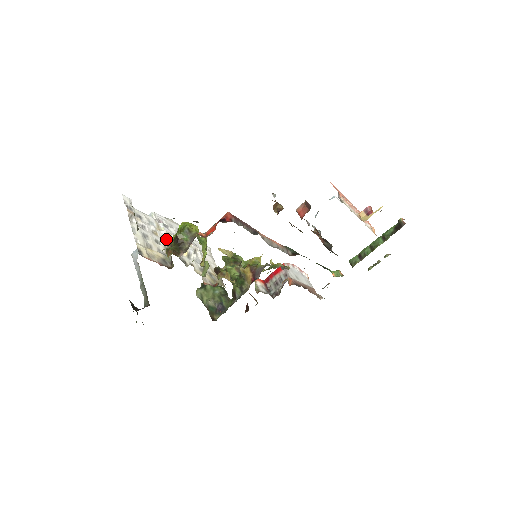
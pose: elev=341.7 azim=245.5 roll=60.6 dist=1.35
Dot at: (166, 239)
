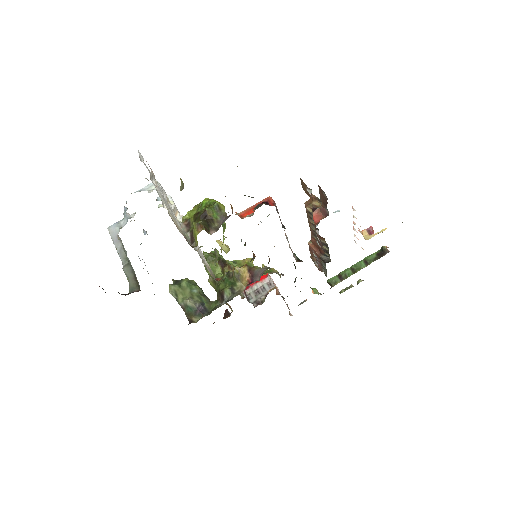
Dot at: occluded
